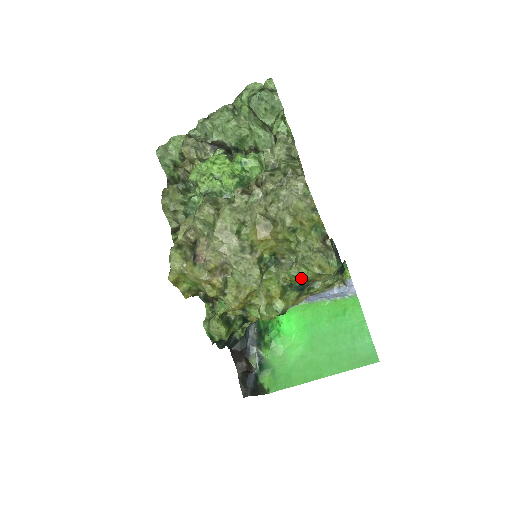
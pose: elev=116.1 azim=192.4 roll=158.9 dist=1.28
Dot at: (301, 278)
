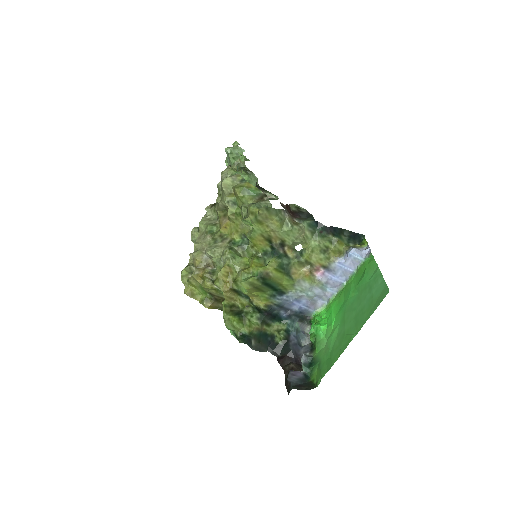
Dot at: (256, 236)
